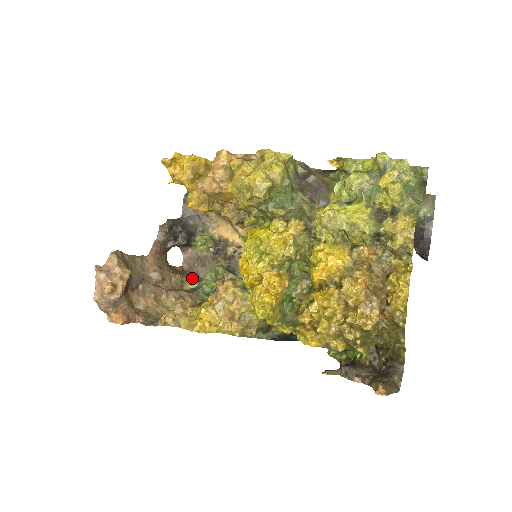
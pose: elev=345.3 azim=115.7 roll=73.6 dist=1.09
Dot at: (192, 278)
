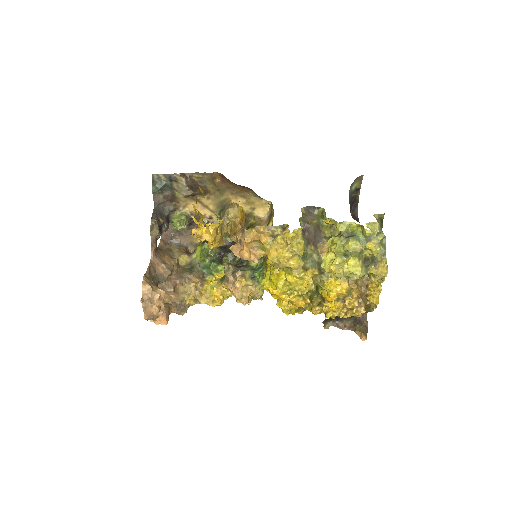
Dot at: (184, 255)
